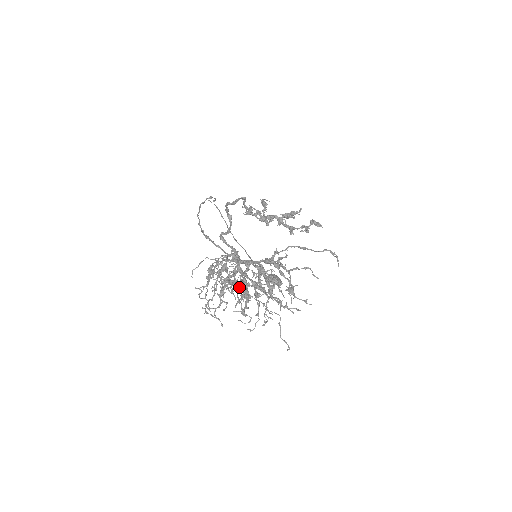
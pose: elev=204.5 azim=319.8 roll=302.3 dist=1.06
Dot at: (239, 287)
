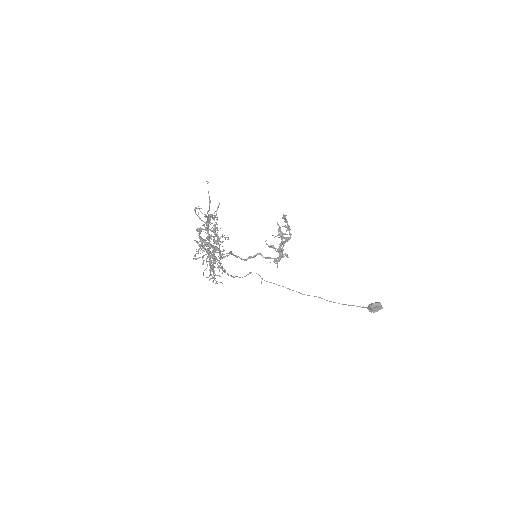
Dot at: occluded
